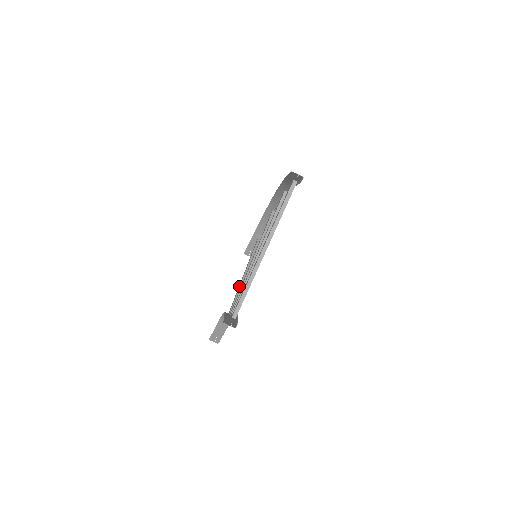
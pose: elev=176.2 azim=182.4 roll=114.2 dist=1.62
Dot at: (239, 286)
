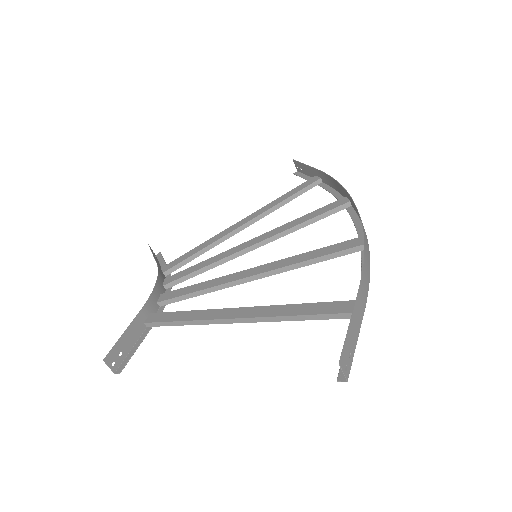
Dot at: (224, 235)
